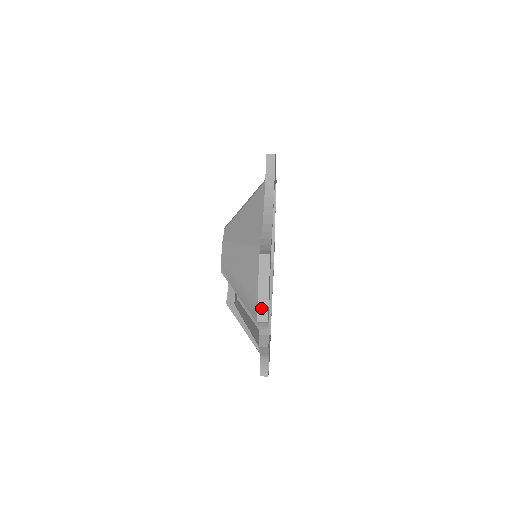
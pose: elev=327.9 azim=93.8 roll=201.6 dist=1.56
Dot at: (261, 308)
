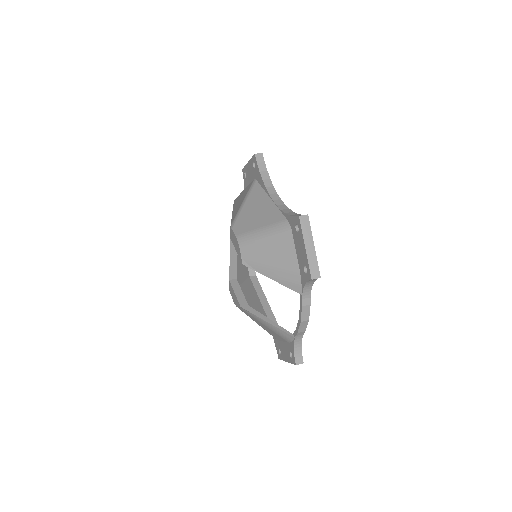
Dot at: (312, 266)
